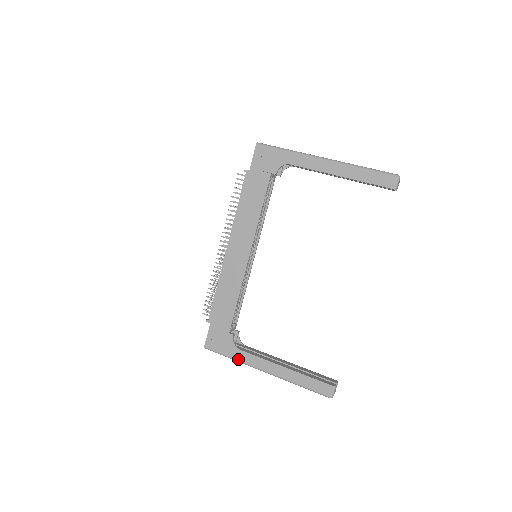
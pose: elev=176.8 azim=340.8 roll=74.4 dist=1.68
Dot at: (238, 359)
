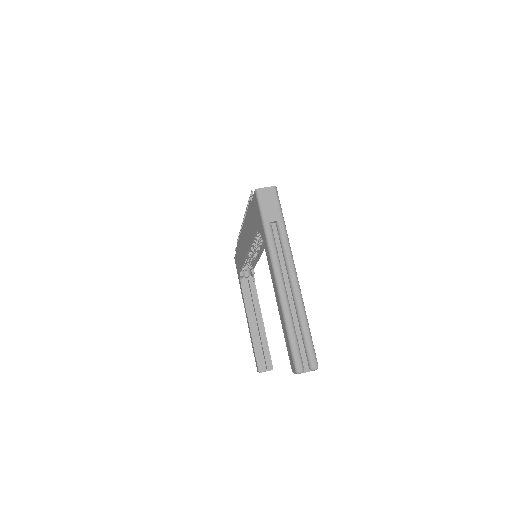
Dot at: occluded
